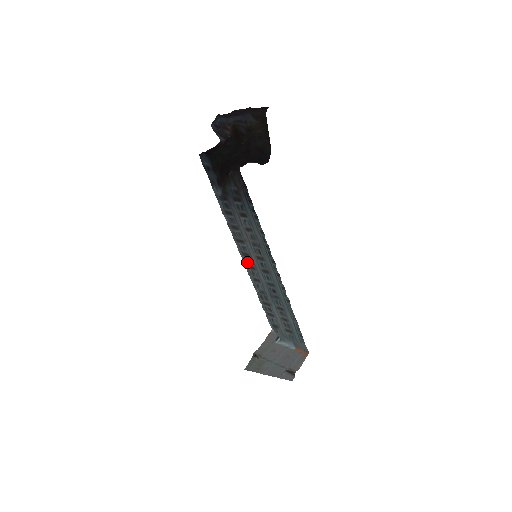
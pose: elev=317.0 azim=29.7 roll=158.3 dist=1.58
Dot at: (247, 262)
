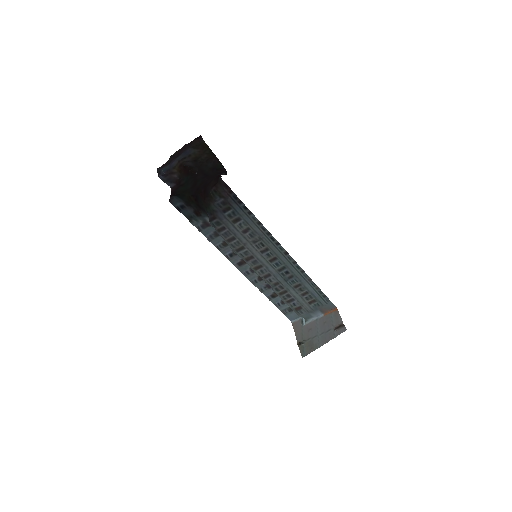
Dot at: (253, 265)
